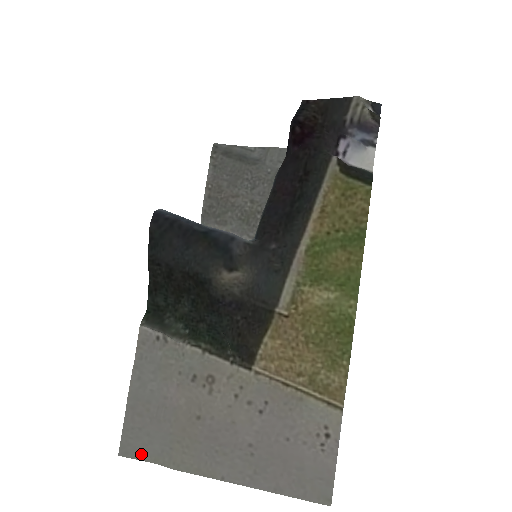
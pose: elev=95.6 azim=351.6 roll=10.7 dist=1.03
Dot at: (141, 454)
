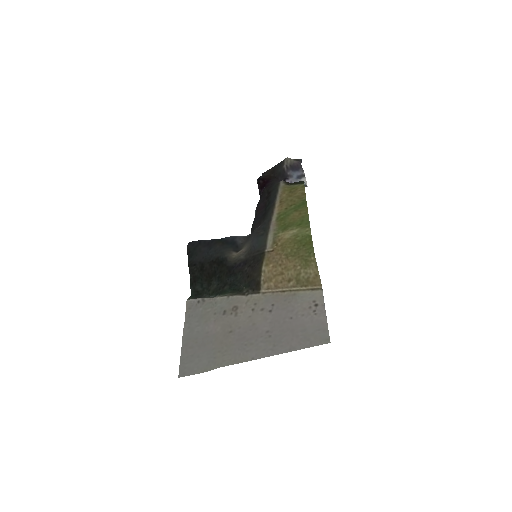
Dot at: (194, 370)
